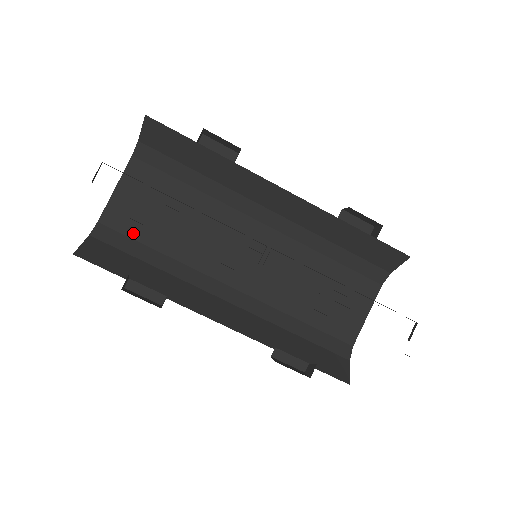
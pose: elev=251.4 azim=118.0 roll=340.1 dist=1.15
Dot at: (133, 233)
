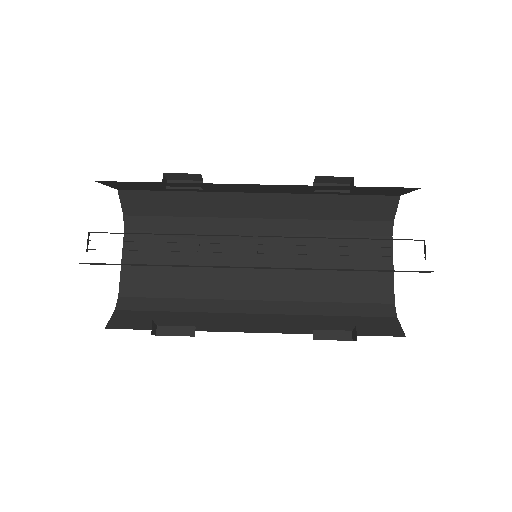
Dot at: (151, 292)
